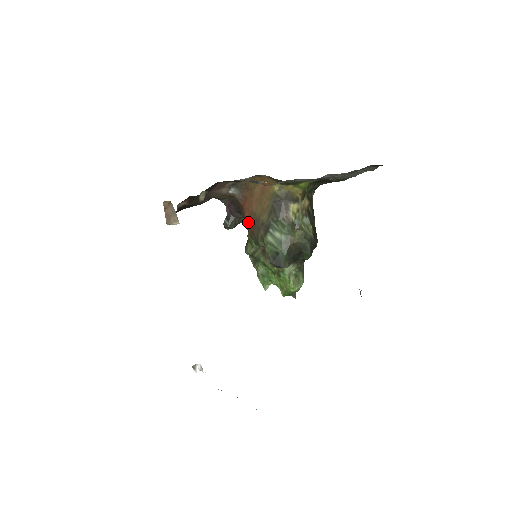
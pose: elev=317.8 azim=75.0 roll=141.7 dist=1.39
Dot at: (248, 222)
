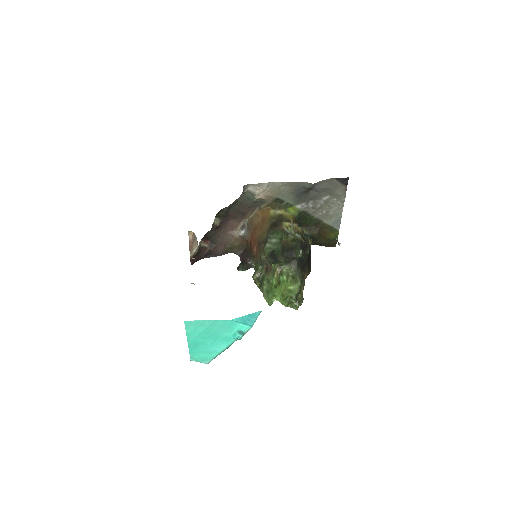
Dot at: (253, 248)
